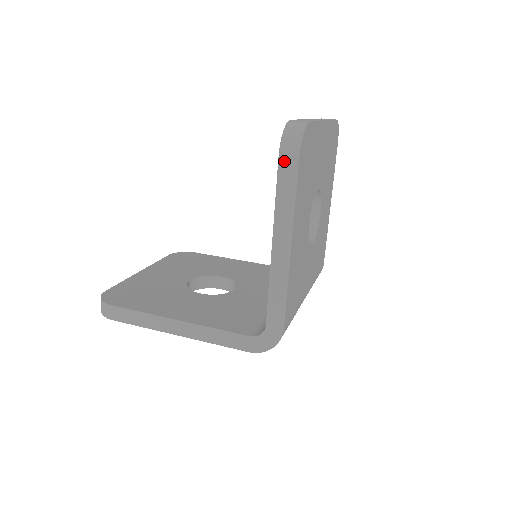
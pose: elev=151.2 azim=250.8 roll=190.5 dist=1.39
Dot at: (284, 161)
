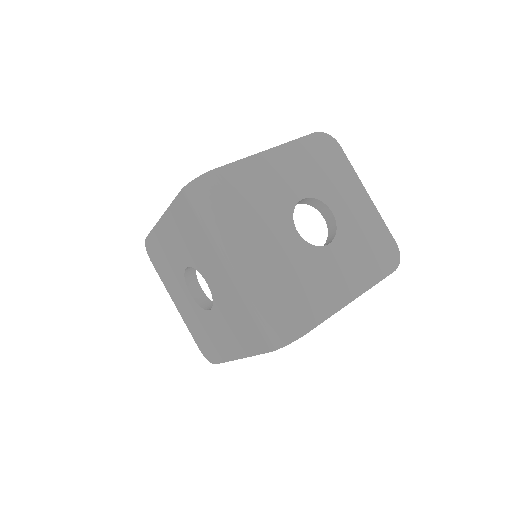
Dot at: occluded
